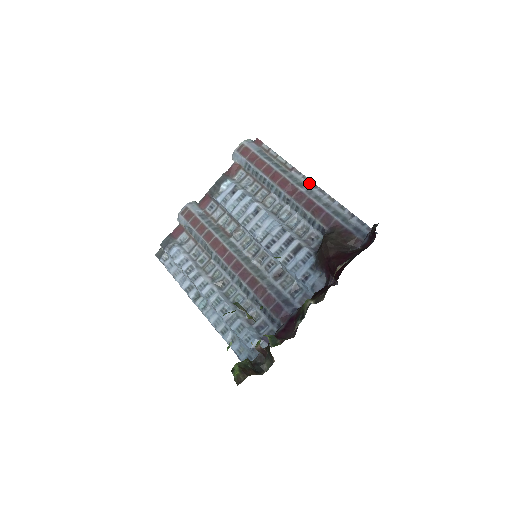
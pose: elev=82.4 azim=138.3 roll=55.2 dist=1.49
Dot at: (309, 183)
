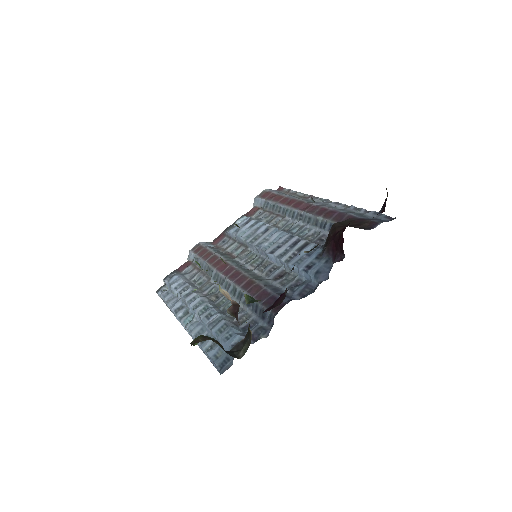
Dot at: (325, 201)
